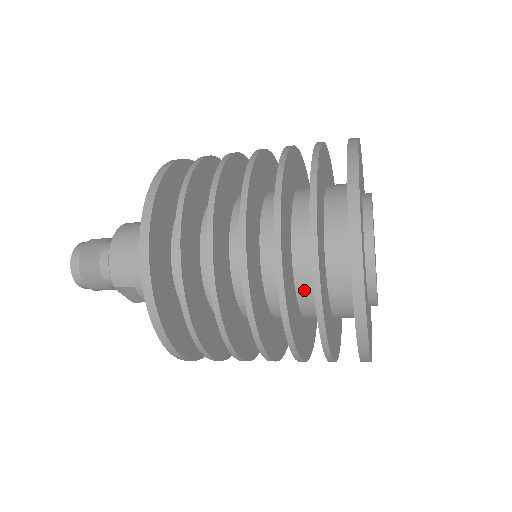
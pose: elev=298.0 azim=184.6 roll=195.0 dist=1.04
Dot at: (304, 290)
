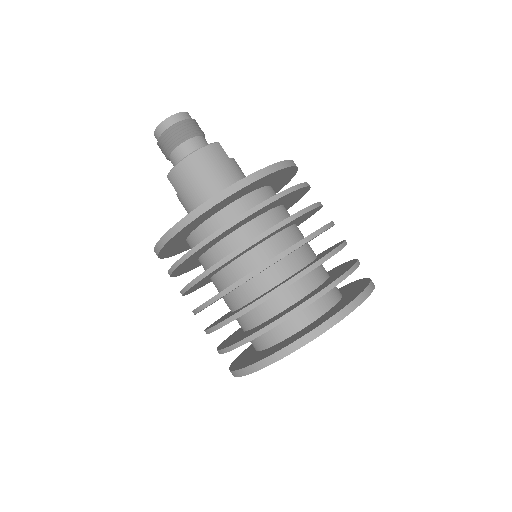
Dot at: (241, 320)
